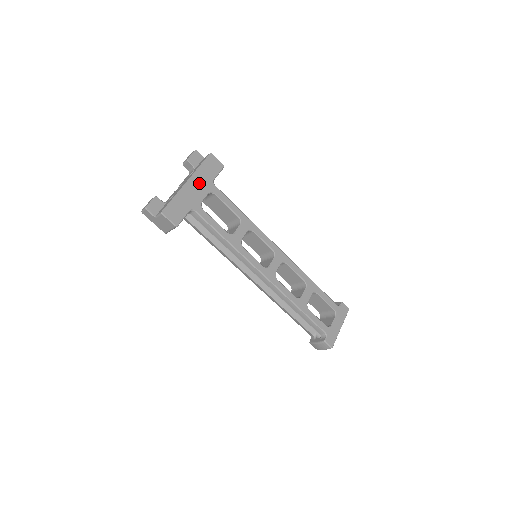
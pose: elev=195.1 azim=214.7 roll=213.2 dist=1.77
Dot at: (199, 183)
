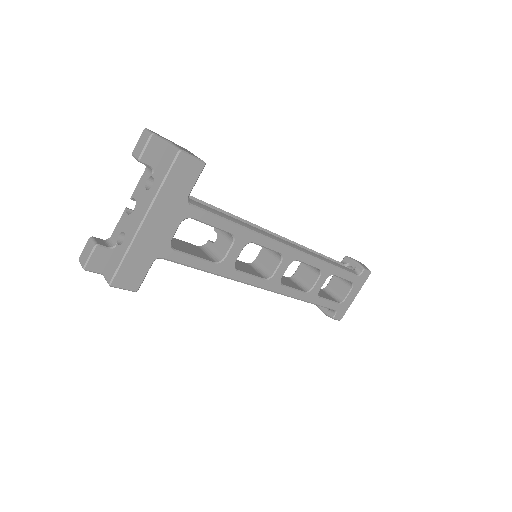
Dot at: (163, 214)
